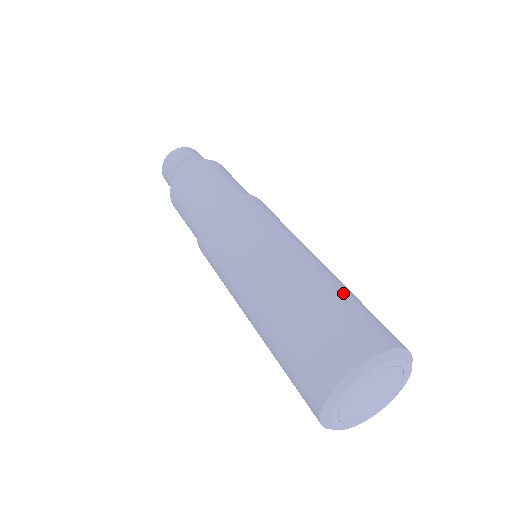
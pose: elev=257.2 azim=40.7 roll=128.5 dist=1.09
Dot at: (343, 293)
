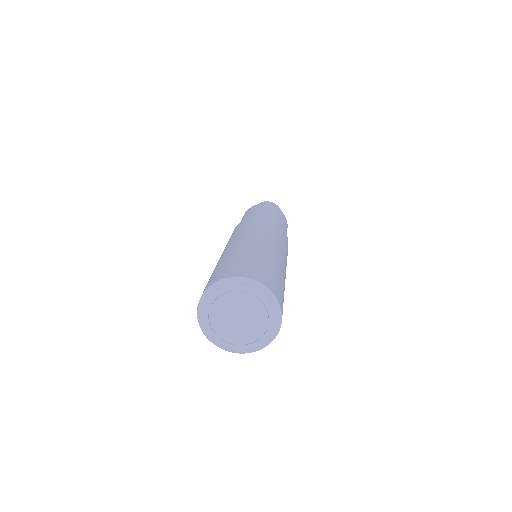
Dot at: (274, 266)
